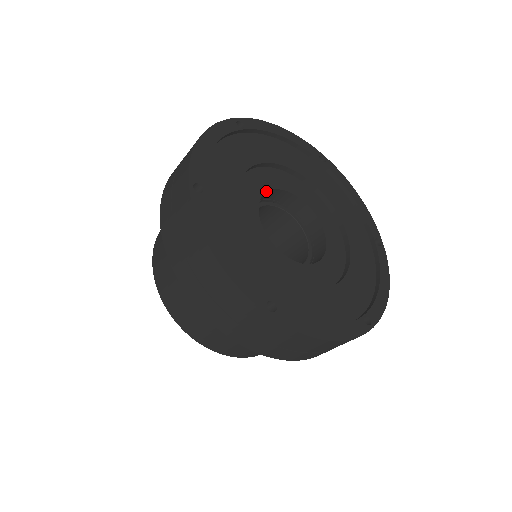
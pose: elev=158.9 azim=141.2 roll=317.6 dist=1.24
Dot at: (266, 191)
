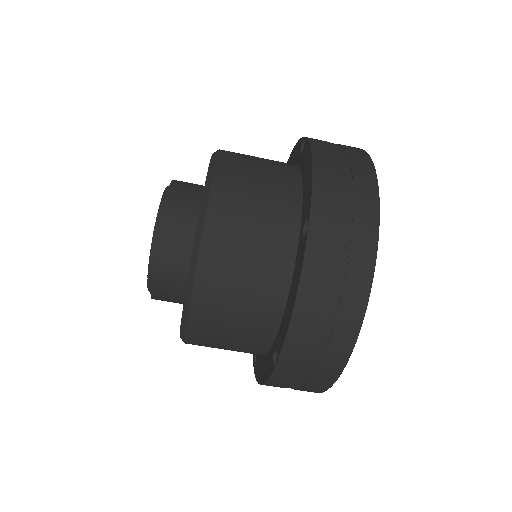
Dot at: occluded
